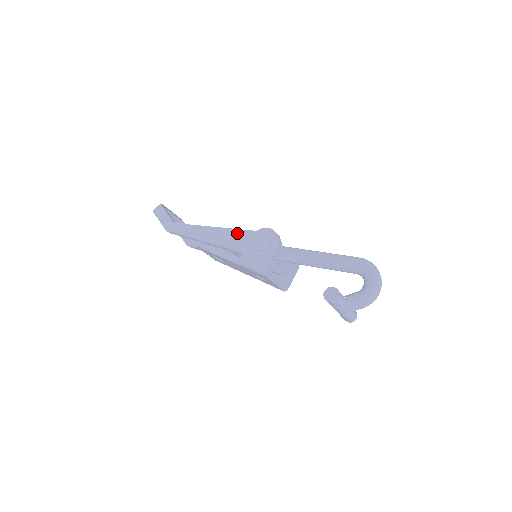
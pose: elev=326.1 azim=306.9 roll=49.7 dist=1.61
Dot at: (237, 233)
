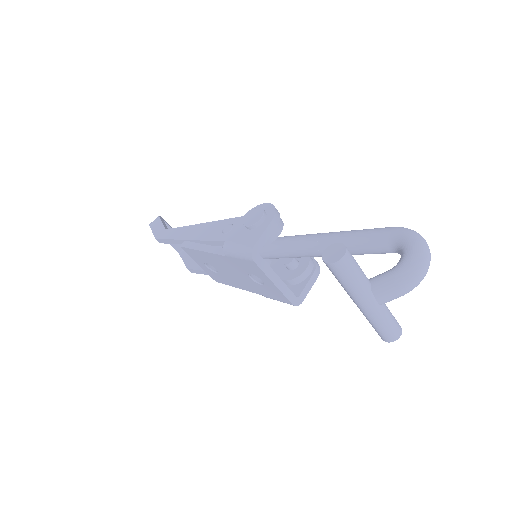
Dot at: (230, 222)
